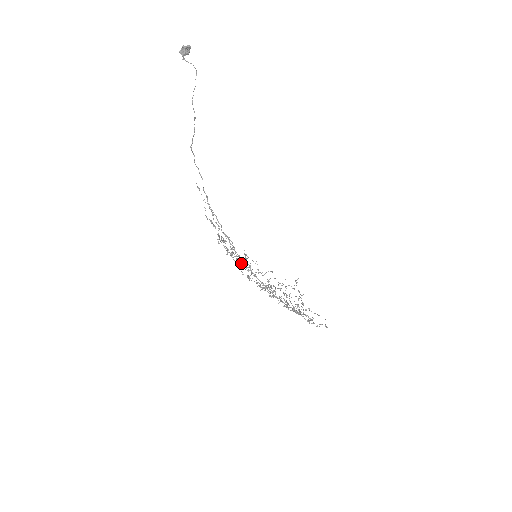
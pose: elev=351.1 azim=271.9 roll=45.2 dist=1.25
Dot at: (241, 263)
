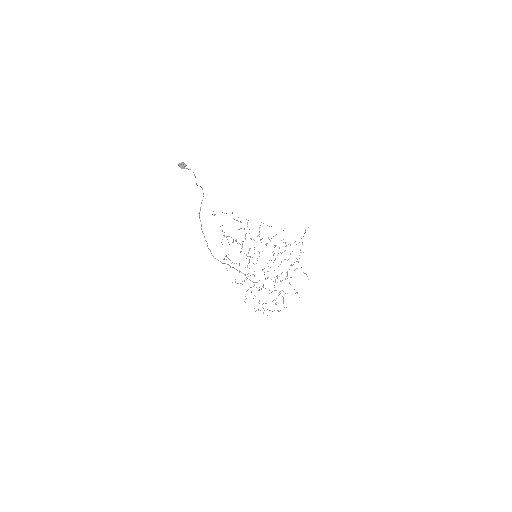
Dot at: (248, 253)
